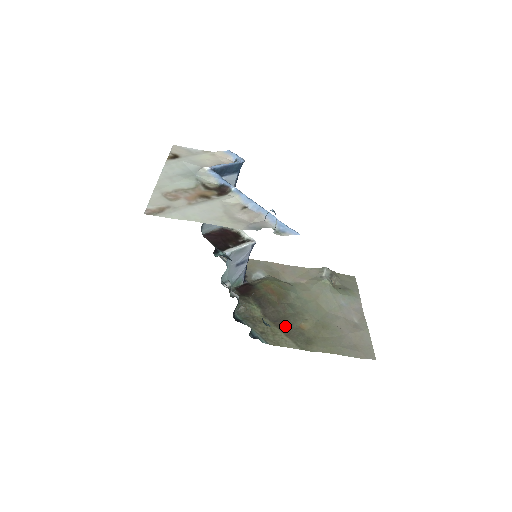
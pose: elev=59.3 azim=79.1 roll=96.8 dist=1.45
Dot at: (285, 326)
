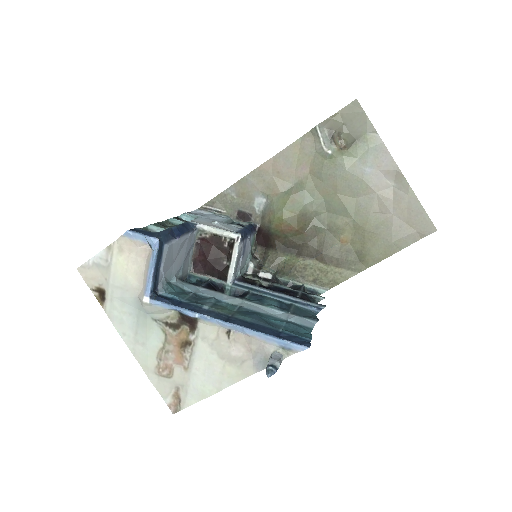
Dot at: (328, 256)
